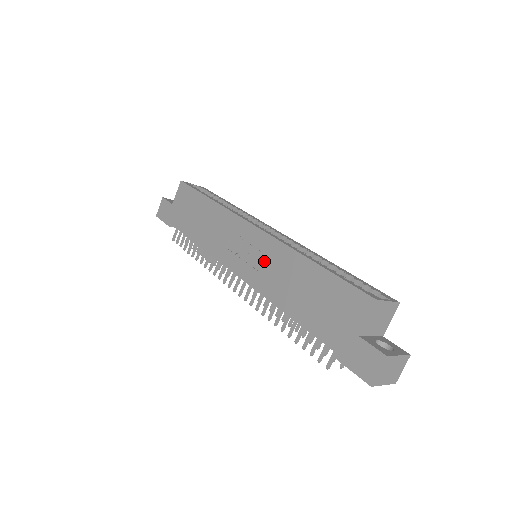
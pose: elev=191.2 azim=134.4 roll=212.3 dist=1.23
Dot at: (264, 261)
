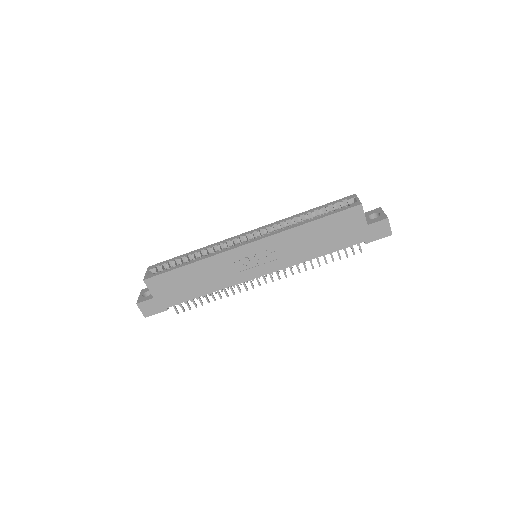
Dot at: (277, 251)
